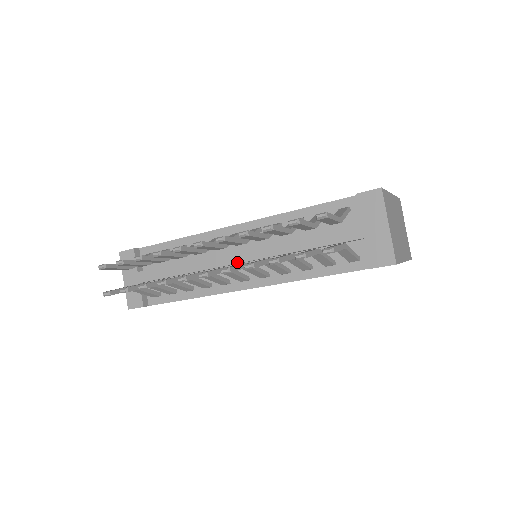
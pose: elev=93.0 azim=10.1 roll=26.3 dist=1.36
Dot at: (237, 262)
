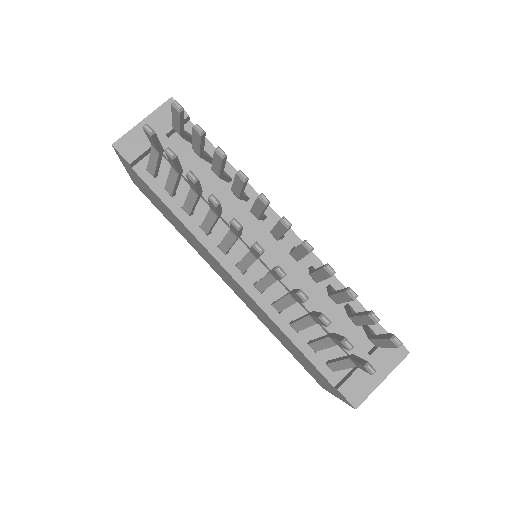
Dot at: occluded
